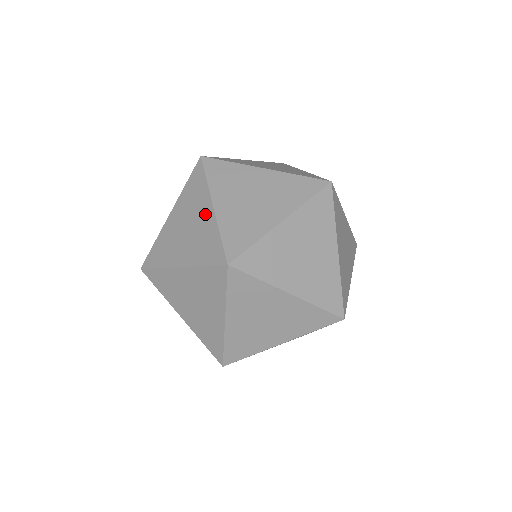
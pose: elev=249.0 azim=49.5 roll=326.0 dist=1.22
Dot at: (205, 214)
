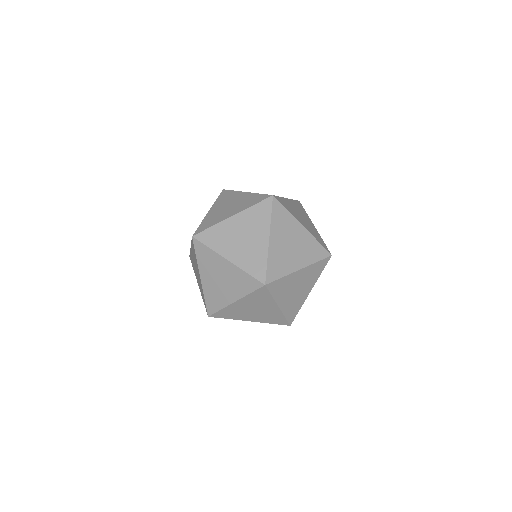
Dot at: (261, 240)
